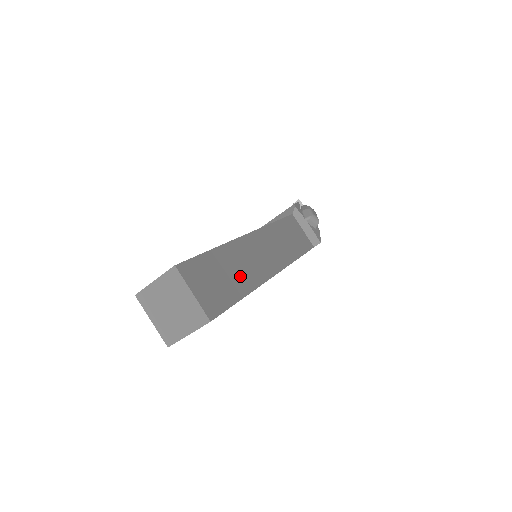
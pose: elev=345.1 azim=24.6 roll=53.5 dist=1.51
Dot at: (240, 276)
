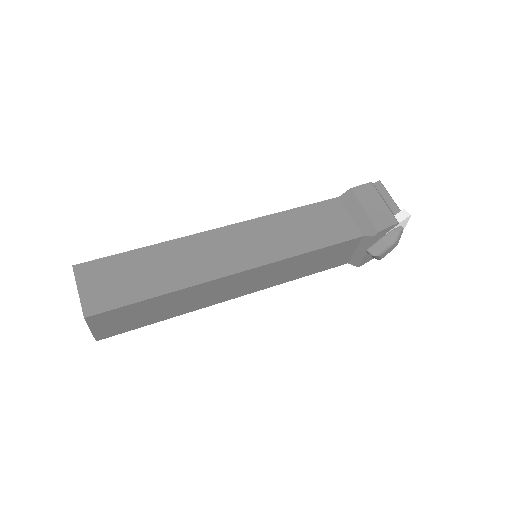
Dot at: (173, 309)
